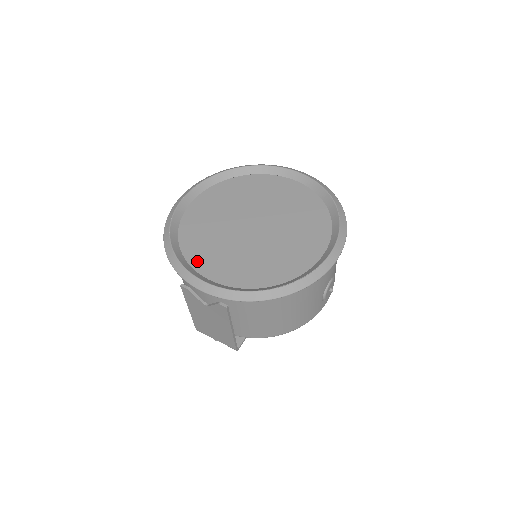
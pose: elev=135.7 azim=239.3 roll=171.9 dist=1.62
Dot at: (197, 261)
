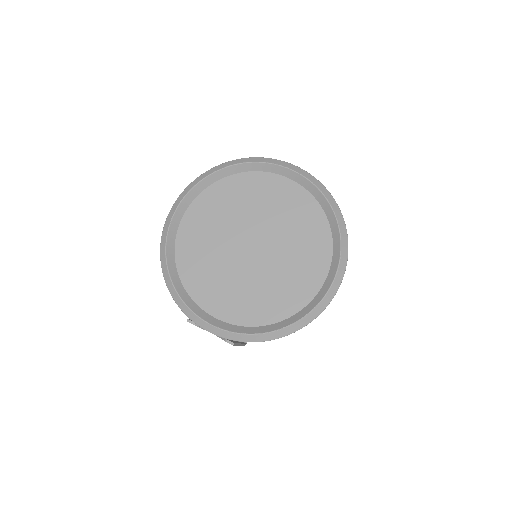
Dot at: (199, 294)
